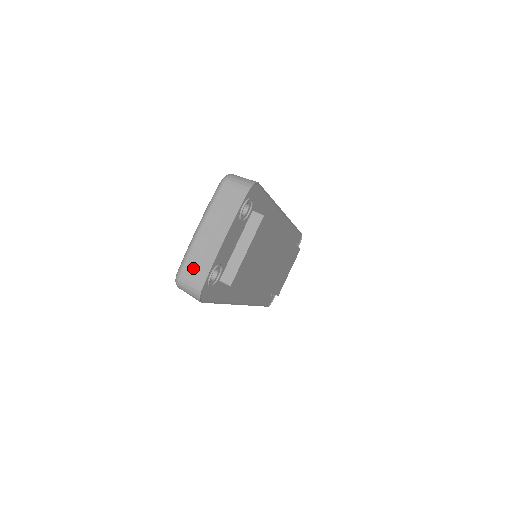
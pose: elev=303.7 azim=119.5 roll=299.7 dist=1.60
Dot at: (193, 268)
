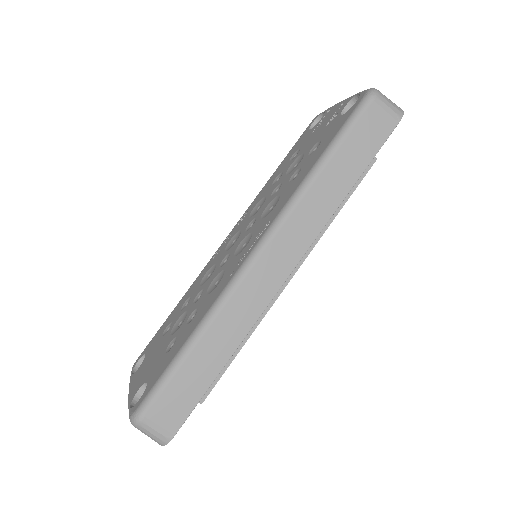
Dot at: occluded
